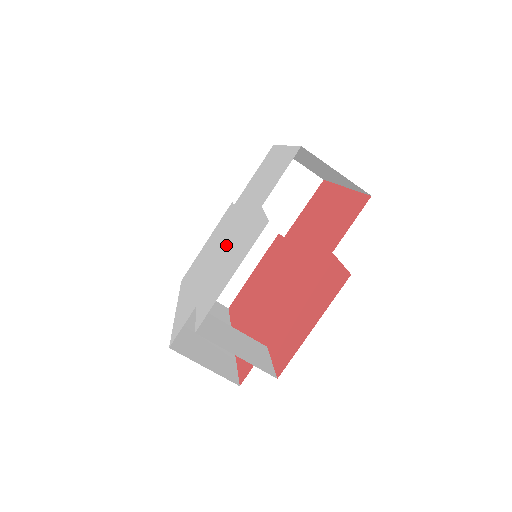
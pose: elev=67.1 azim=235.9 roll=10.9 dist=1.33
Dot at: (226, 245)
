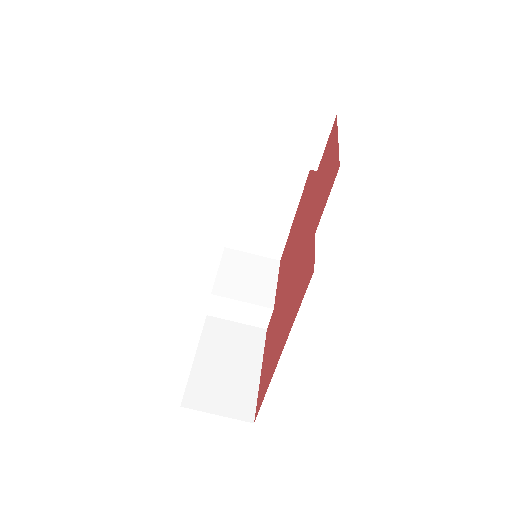
Dot at: occluded
